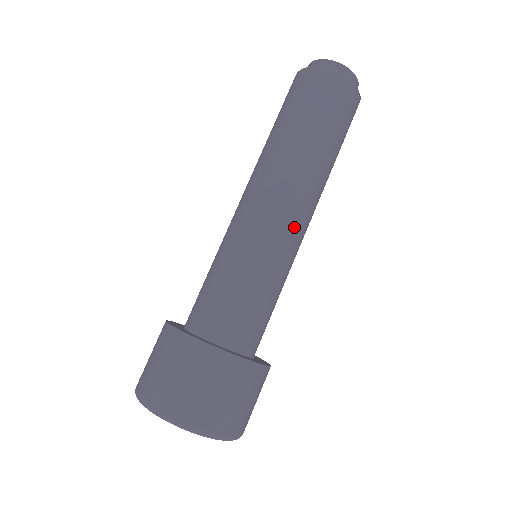
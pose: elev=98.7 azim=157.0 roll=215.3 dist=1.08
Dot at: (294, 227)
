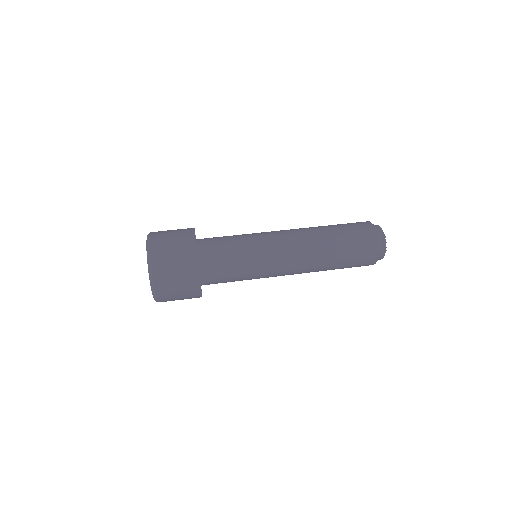
Dot at: (279, 238)
